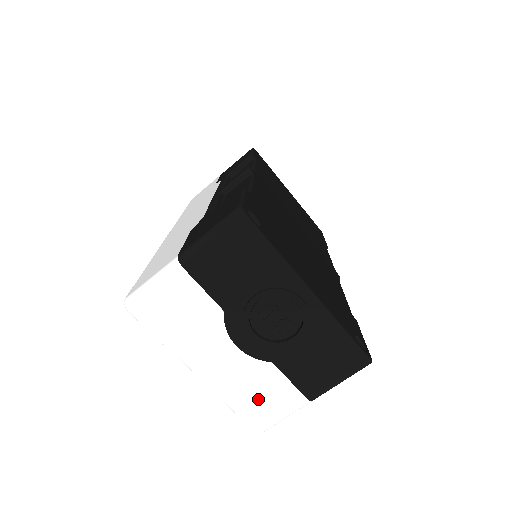
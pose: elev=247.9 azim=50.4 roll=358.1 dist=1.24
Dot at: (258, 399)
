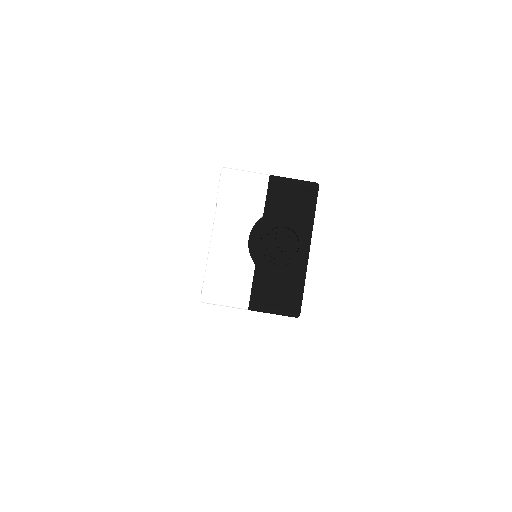
Dot at: (226, 277)
